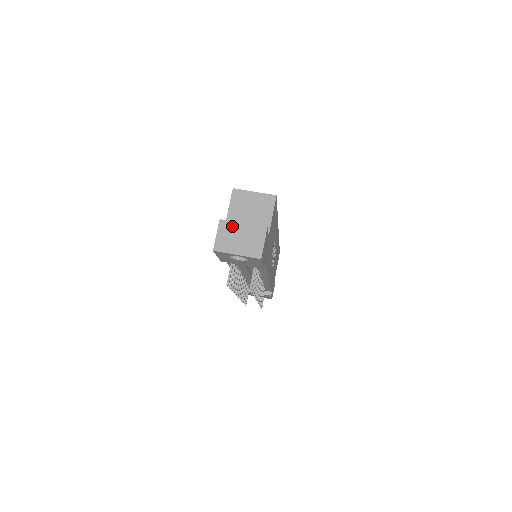
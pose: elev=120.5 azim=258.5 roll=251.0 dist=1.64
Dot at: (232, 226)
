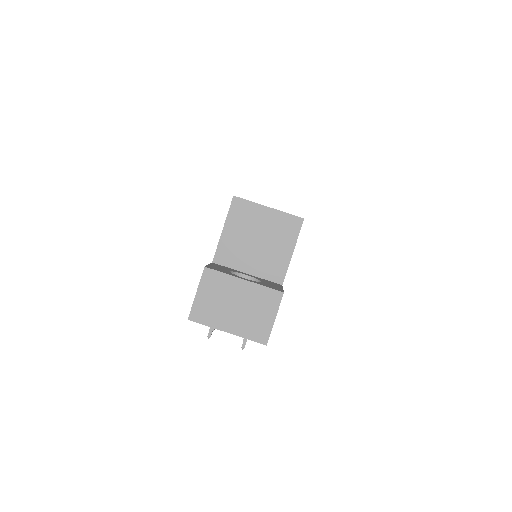
Dot at: (224, 282)
